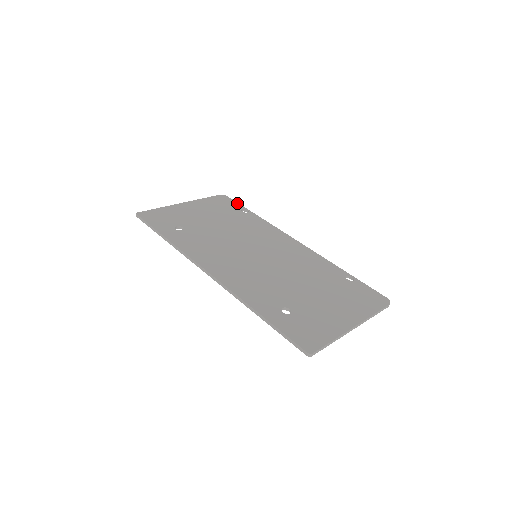
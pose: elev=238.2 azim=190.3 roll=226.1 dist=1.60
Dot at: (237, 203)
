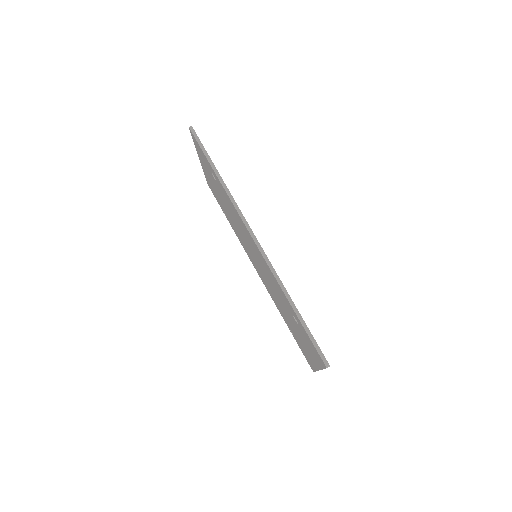
Dot at: occluded
